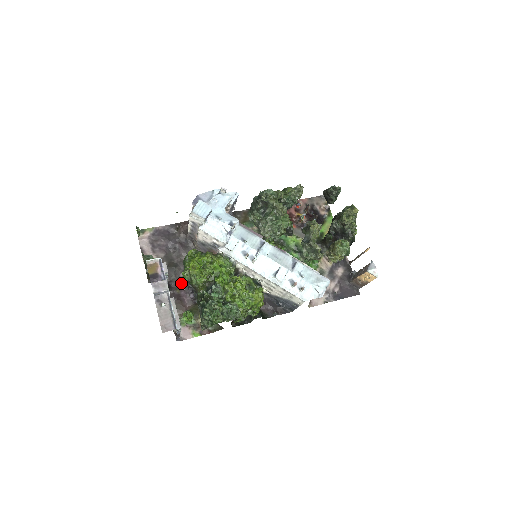
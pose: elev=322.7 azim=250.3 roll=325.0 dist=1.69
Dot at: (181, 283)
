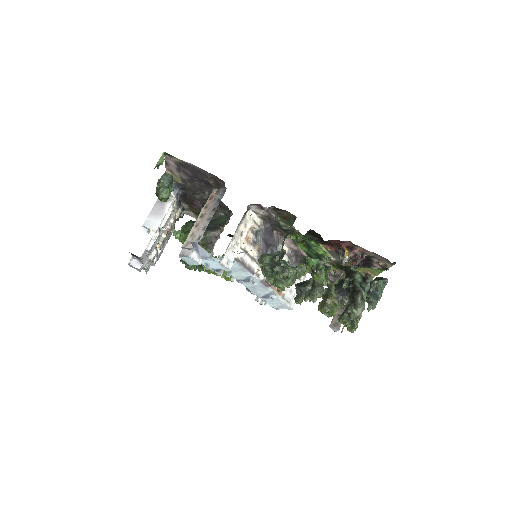
Dot at: (197, 198)
